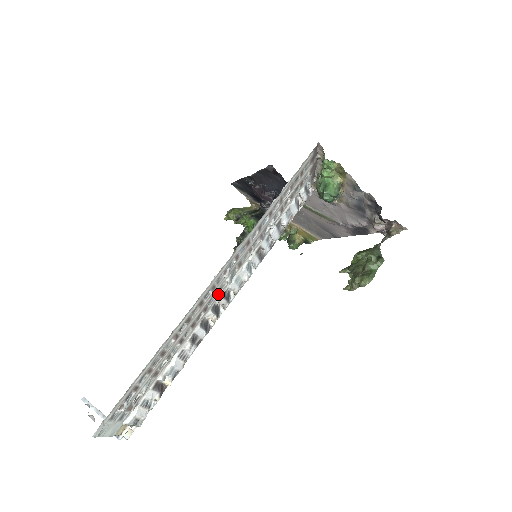
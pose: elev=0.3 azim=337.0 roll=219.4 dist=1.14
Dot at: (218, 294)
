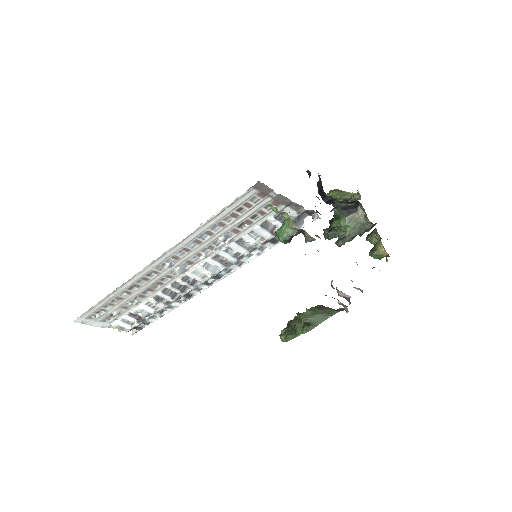
Dot at: (173, 277)
